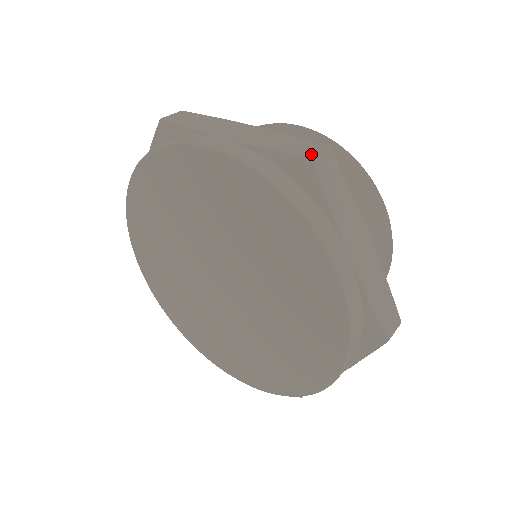
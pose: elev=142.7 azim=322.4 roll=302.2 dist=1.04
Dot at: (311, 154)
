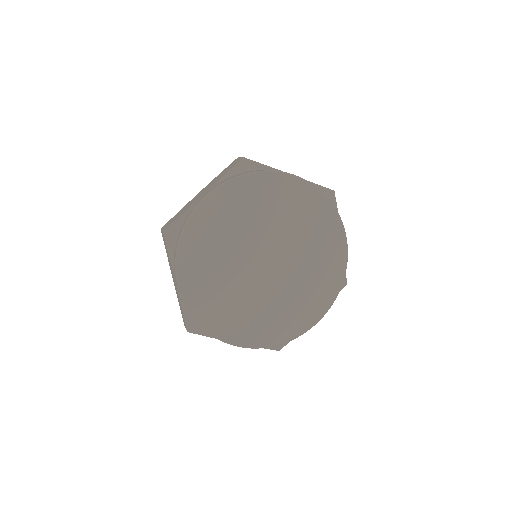
Dot at: (330, 189)
